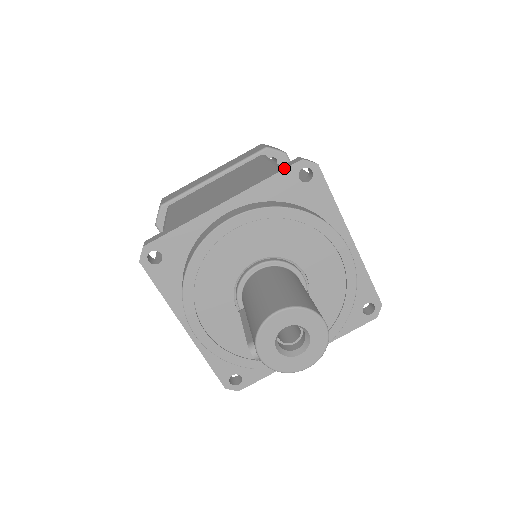
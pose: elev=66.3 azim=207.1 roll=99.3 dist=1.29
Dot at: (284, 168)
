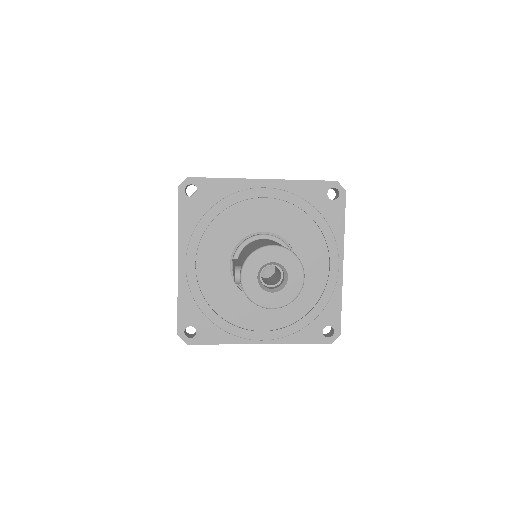
Dot at: (320, 180)
